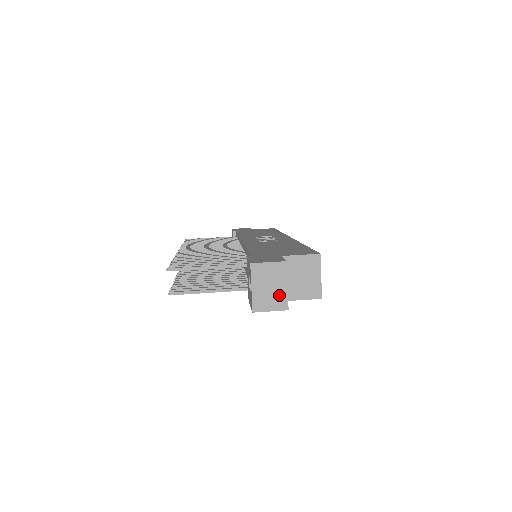
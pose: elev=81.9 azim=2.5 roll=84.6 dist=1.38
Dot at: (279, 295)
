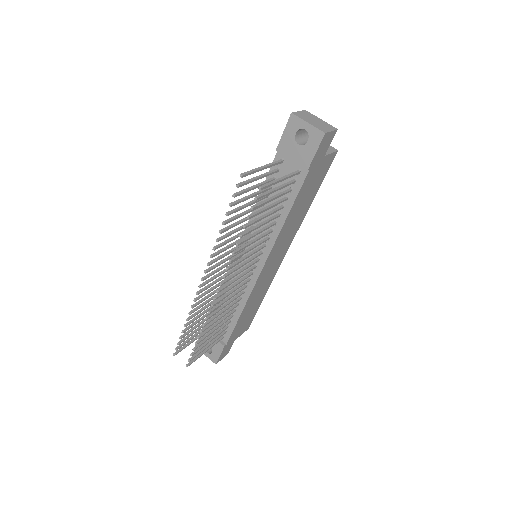
Dot at: (324, 124)
